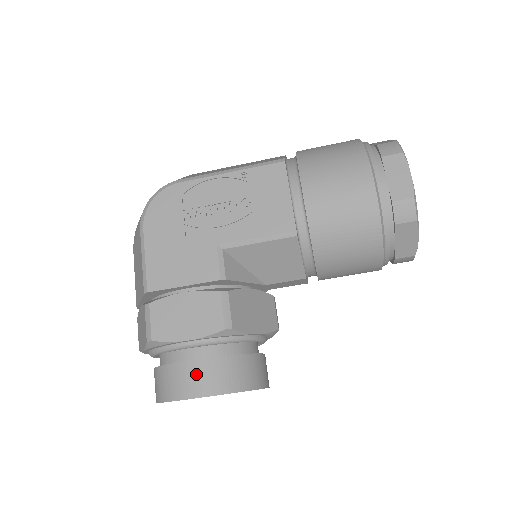
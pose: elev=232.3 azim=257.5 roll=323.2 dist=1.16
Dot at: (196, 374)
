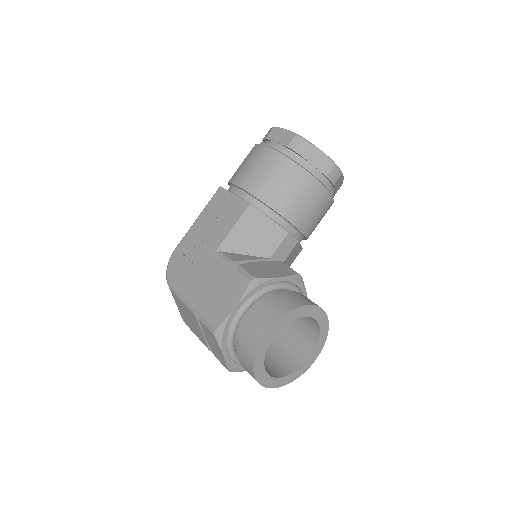
Dot at: (256, 323)
